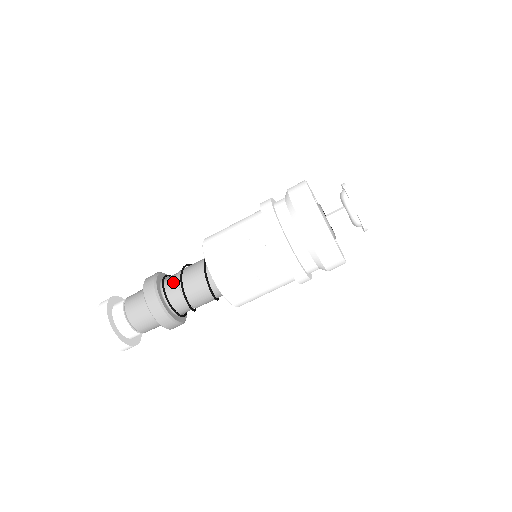
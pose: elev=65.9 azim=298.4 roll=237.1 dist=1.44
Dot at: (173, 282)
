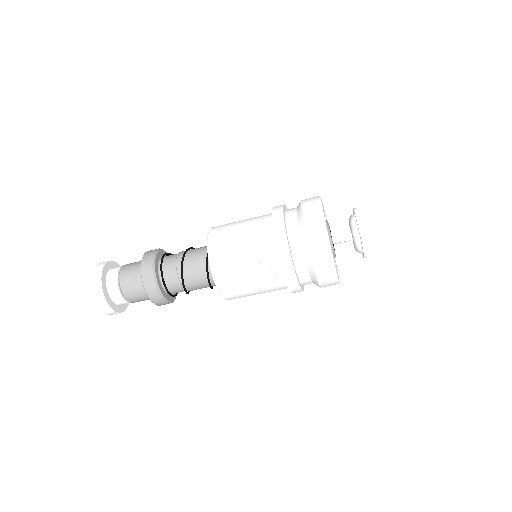
Dot at: (172, 274)
